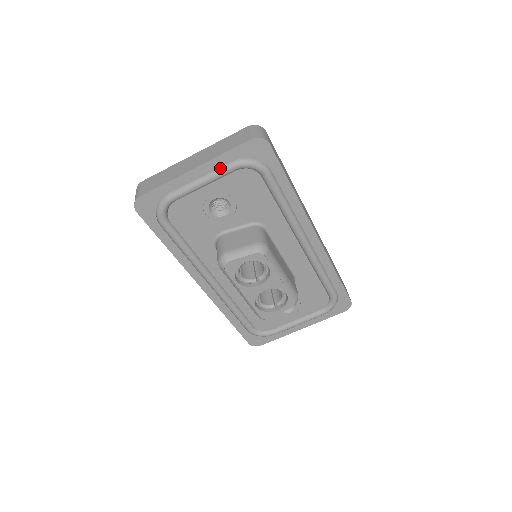
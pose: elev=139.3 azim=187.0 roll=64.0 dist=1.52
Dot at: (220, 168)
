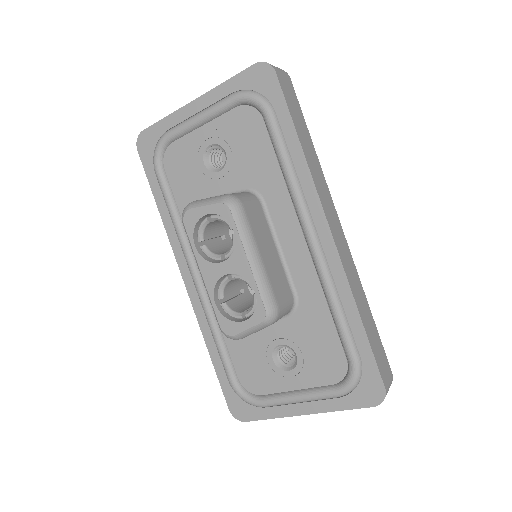
Dot at: (219, 101)
